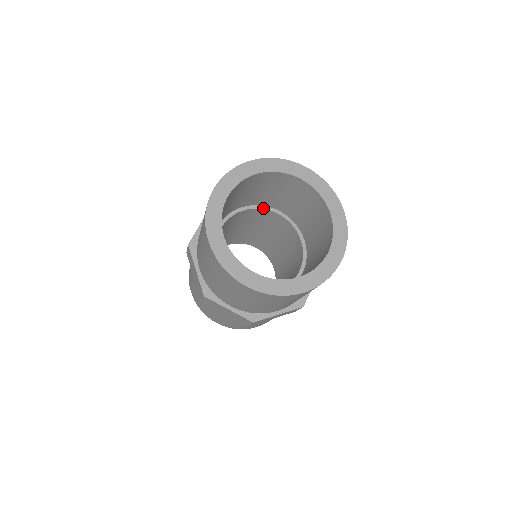
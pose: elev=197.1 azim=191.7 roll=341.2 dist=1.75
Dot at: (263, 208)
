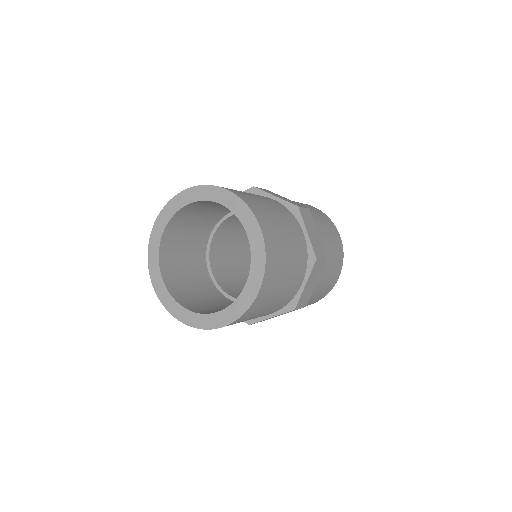
Dot at: occluded
